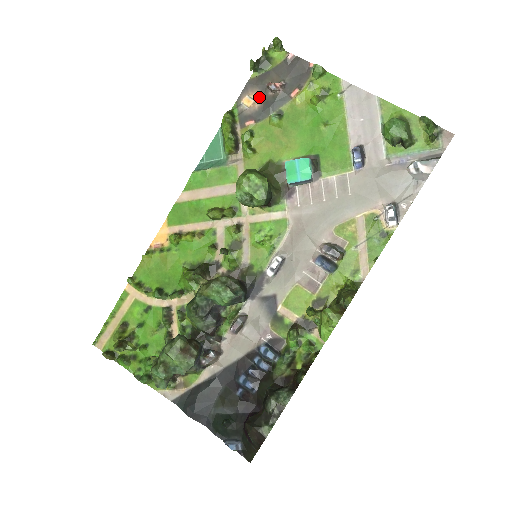
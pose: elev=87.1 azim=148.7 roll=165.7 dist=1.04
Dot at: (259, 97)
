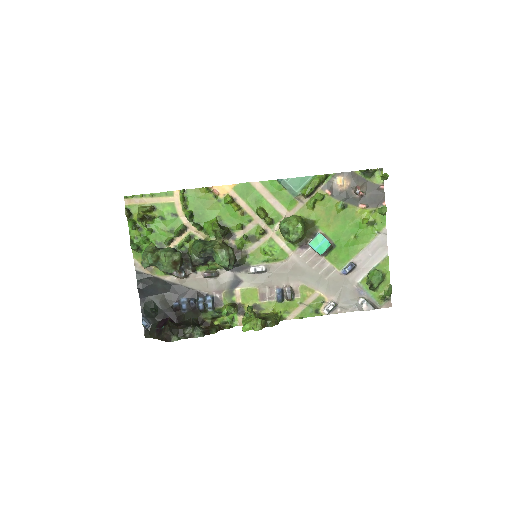
Dot at: (347, 186)
